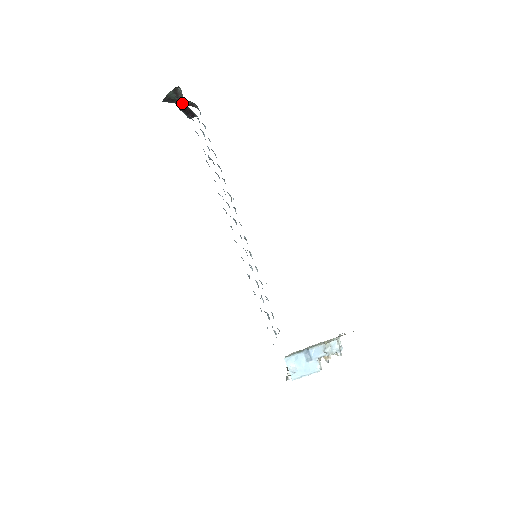
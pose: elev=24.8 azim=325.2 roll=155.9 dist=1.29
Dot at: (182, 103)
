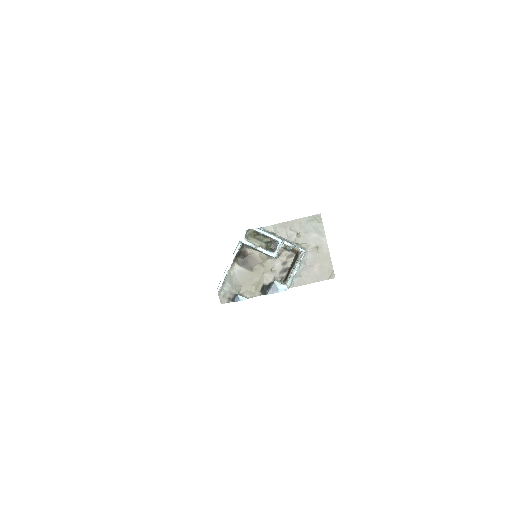
Dot at: occluded
